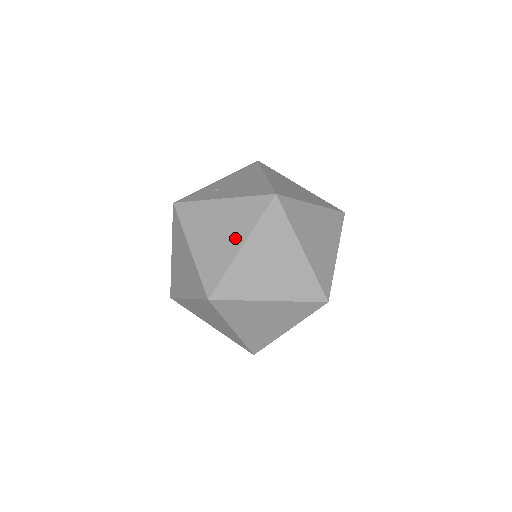
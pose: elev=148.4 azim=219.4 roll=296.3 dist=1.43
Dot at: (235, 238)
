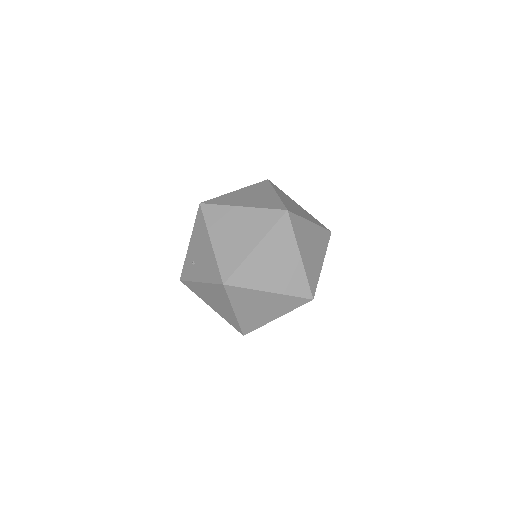
Dot at: (227, 307)
